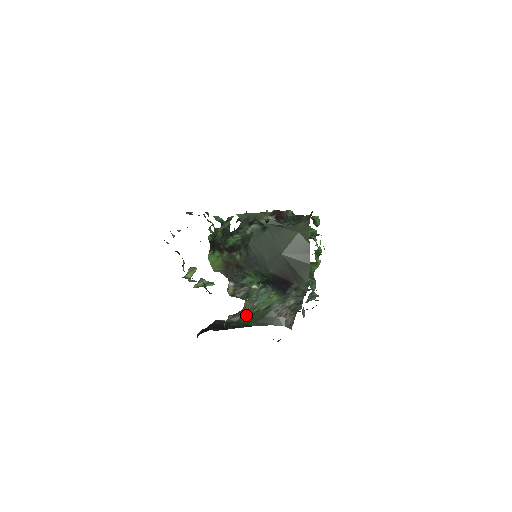
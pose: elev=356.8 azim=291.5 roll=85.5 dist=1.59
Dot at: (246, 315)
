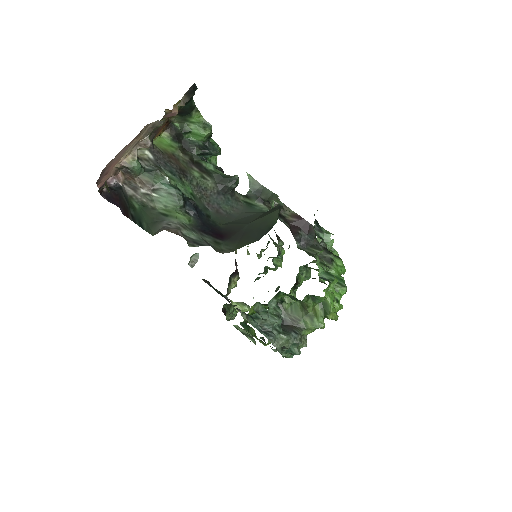
Dot at: (141, 200)
